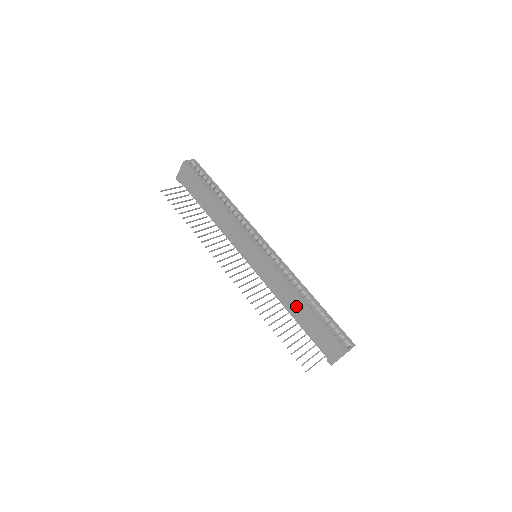
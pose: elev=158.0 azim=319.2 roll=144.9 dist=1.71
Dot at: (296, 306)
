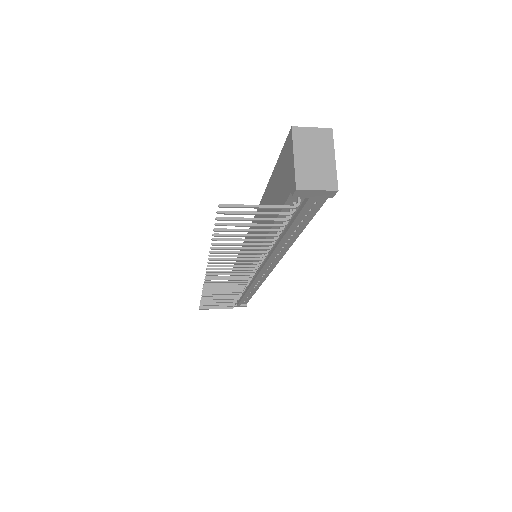
Dot at: occluded
